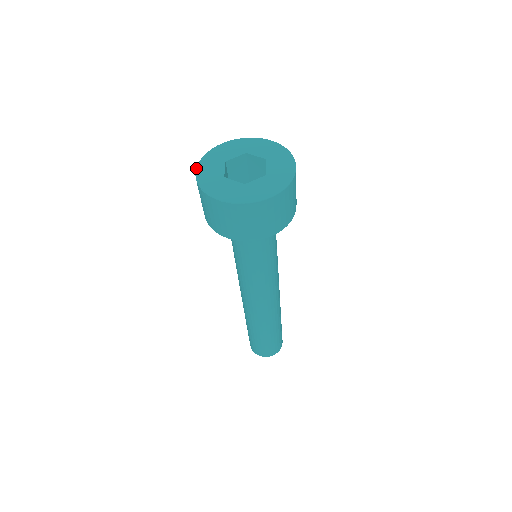
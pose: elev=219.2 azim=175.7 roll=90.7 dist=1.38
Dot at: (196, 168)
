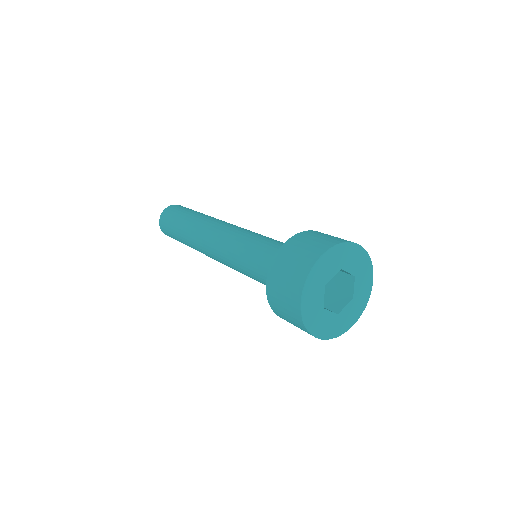
Dot at: (301, 300)
